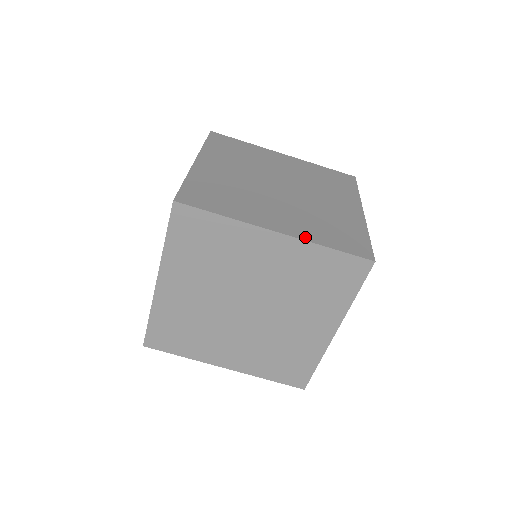
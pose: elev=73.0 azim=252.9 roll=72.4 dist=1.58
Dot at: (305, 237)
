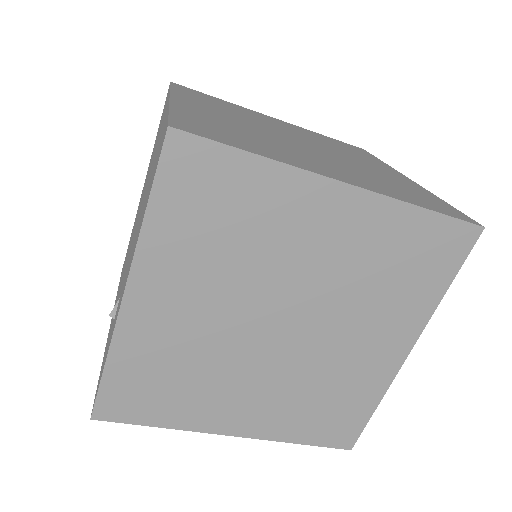
Dot at: (384, 193)
